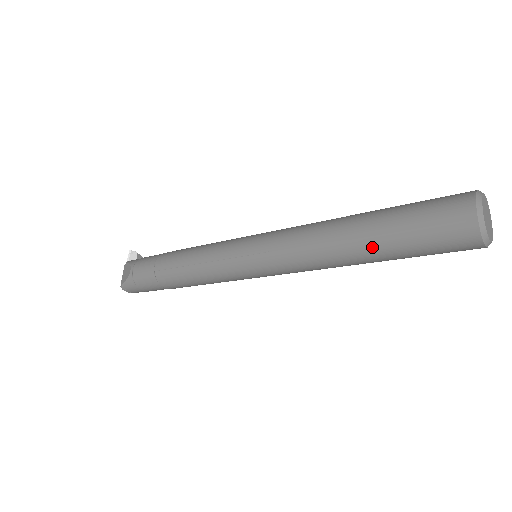
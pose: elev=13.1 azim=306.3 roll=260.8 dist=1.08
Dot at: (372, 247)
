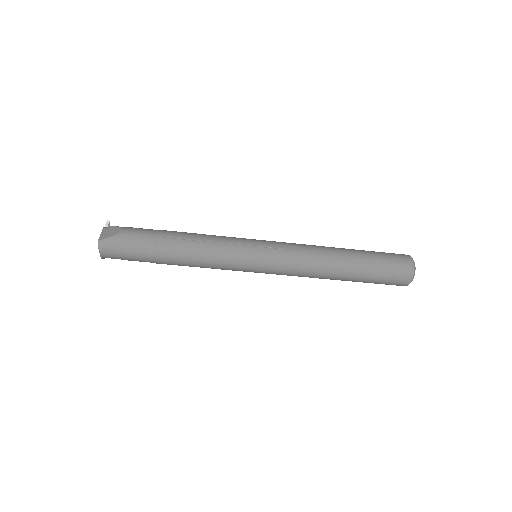
Dot at: (356, 264)
